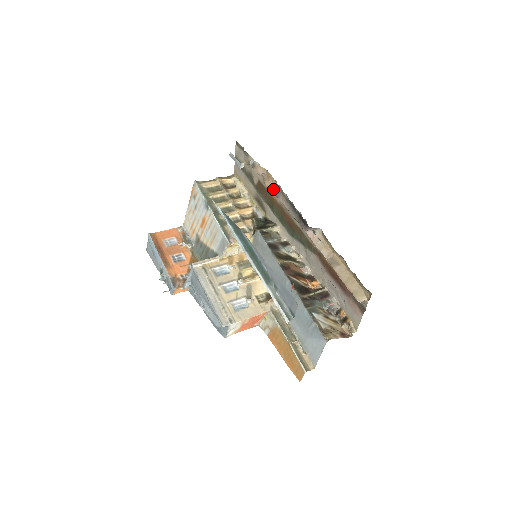
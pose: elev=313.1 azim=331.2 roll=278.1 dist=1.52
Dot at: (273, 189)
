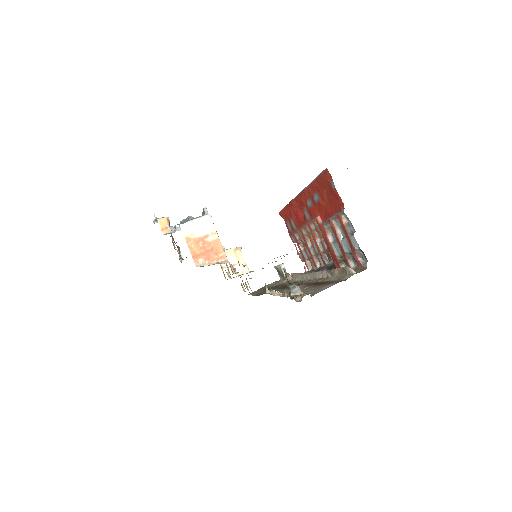
Dot at: occluded
